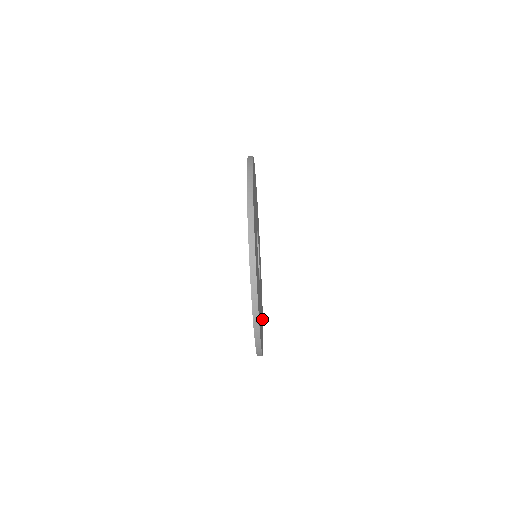
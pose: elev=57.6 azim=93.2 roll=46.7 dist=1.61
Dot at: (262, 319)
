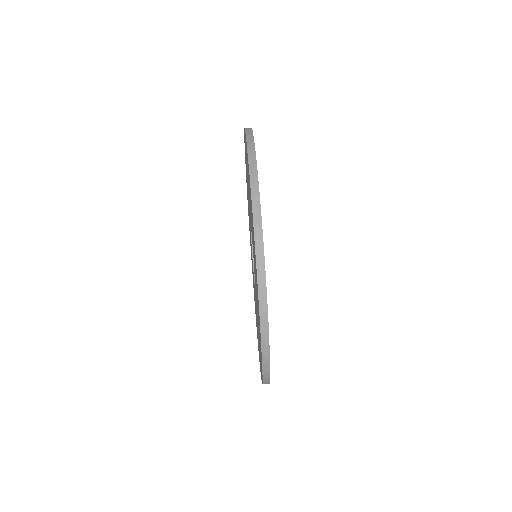
Dot at: occluded
